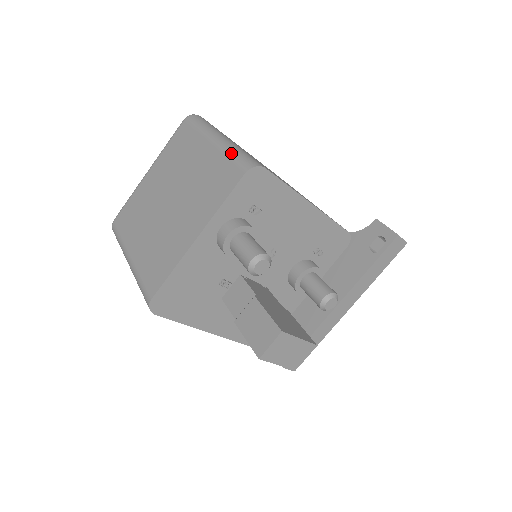
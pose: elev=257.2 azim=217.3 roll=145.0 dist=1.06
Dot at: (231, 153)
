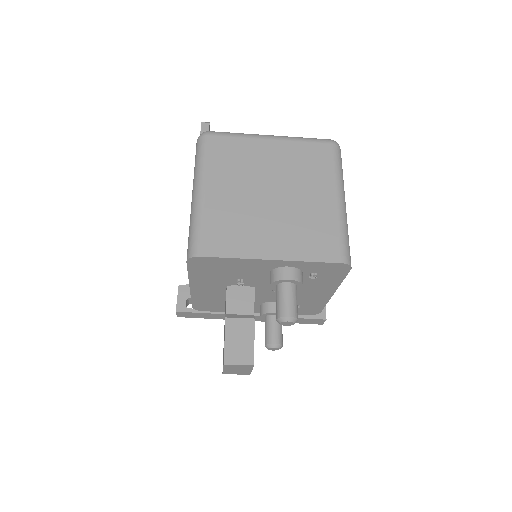
Dot at: (344, 231)
